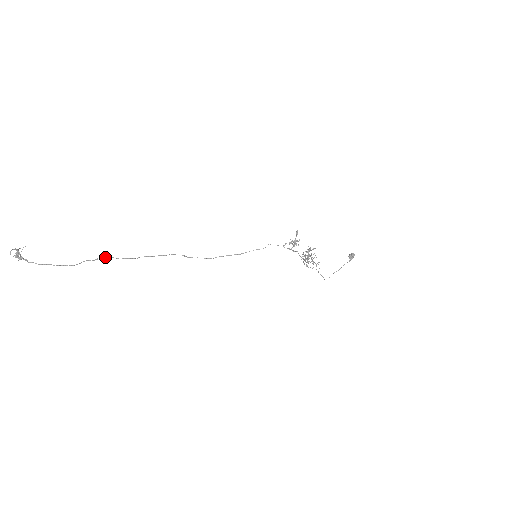
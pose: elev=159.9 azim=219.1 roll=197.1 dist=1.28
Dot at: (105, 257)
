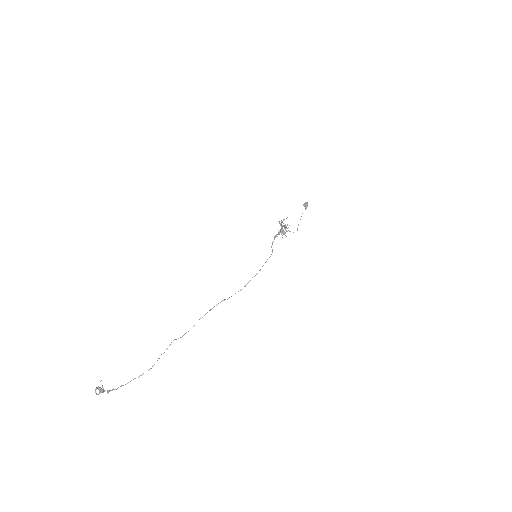
Dot at: occluded
